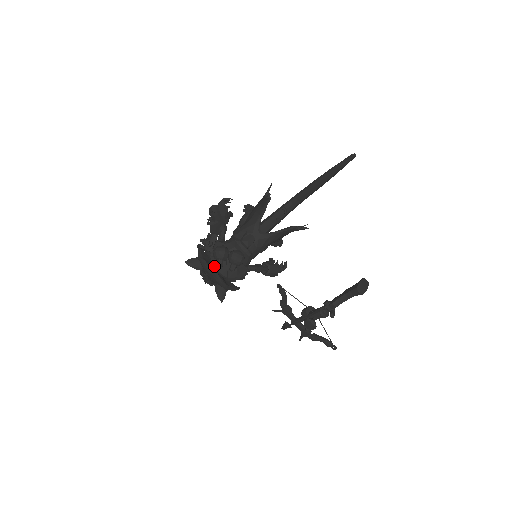
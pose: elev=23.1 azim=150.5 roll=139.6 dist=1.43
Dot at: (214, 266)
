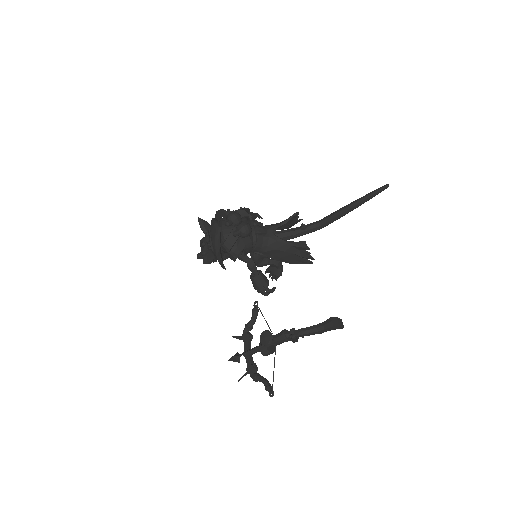
Dot at: (221, 225)
